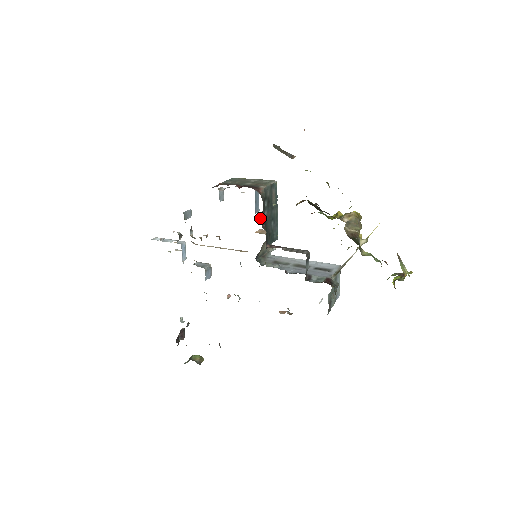
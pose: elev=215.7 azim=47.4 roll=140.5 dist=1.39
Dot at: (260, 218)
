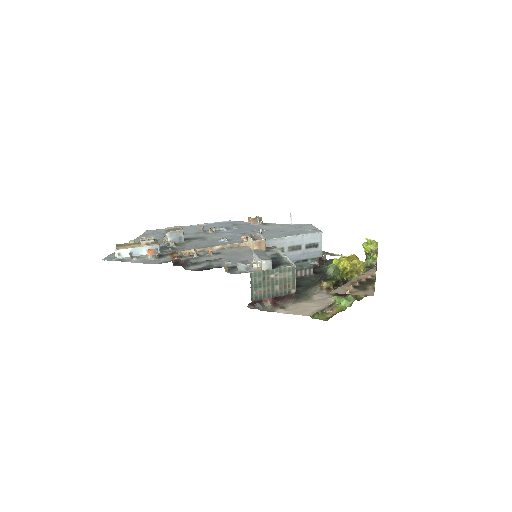
Dot at: occluded
